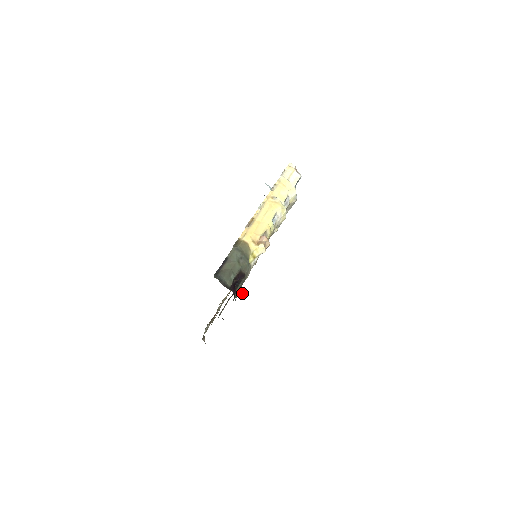
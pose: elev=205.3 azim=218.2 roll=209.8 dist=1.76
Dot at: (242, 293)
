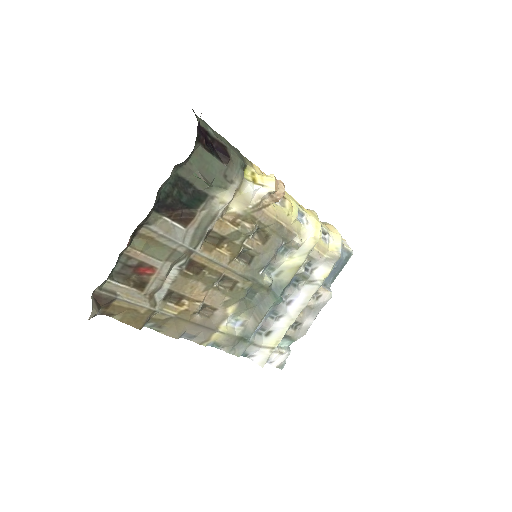
Dot at: (212, 186)
